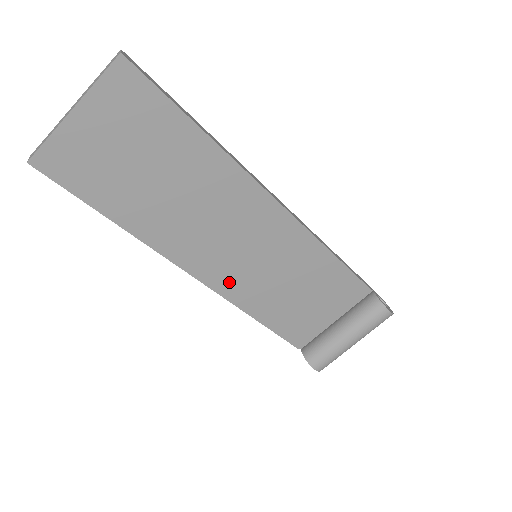
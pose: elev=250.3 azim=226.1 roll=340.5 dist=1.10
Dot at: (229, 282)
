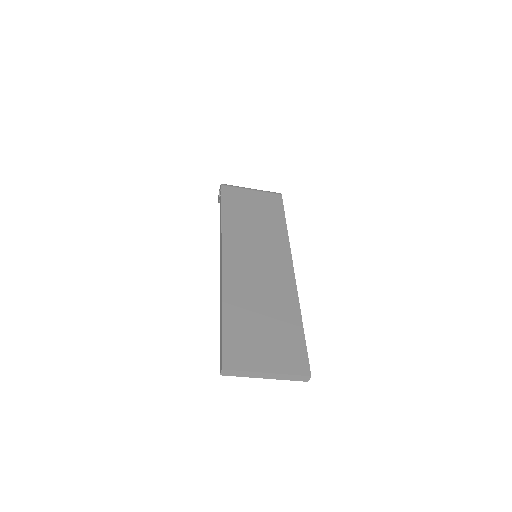
Dot at: occluded
